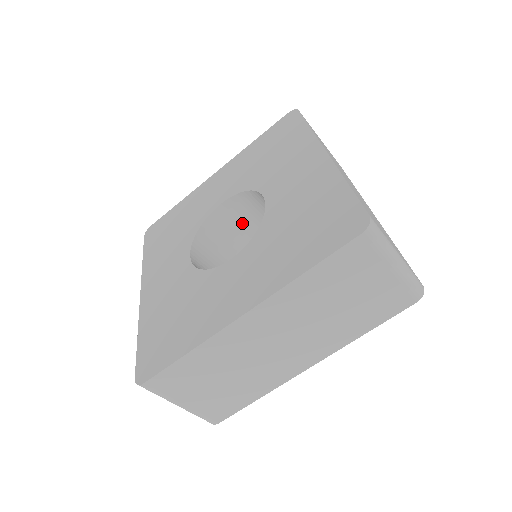
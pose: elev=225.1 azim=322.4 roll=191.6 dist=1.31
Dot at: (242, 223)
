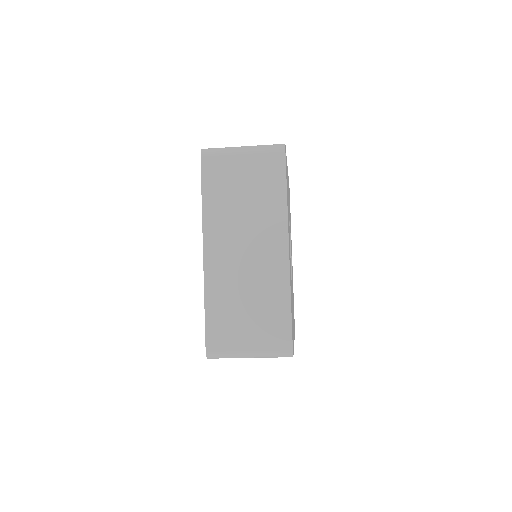
Dot at: occluded
